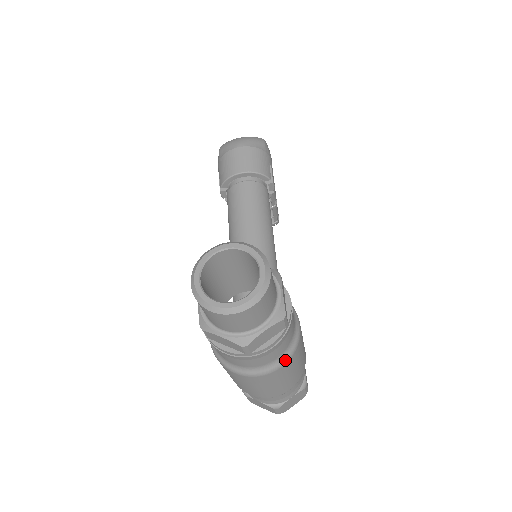
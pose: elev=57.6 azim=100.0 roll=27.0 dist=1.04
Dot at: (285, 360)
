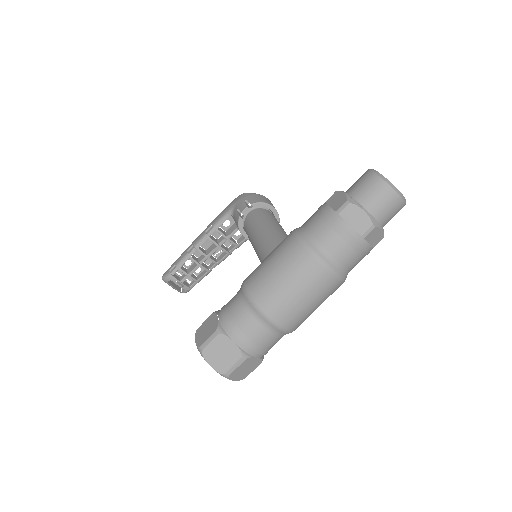
Dot at: (344, 278)
